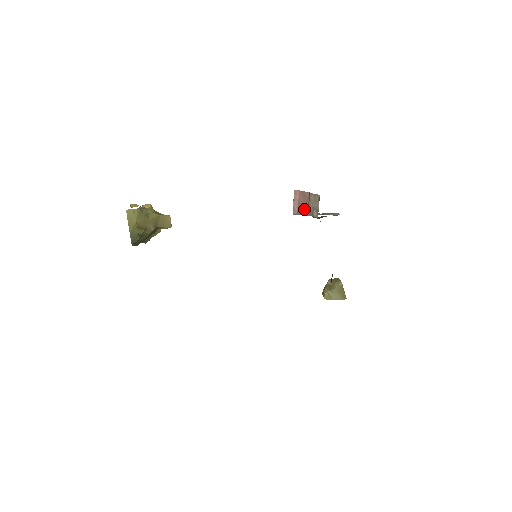
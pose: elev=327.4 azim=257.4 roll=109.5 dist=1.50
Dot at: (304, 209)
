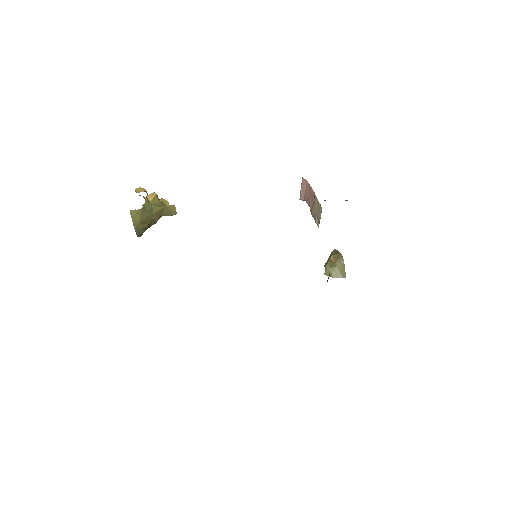
Dot at: (309, 205)
